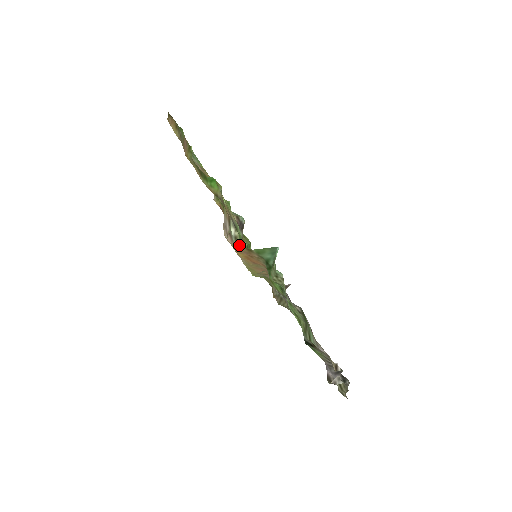
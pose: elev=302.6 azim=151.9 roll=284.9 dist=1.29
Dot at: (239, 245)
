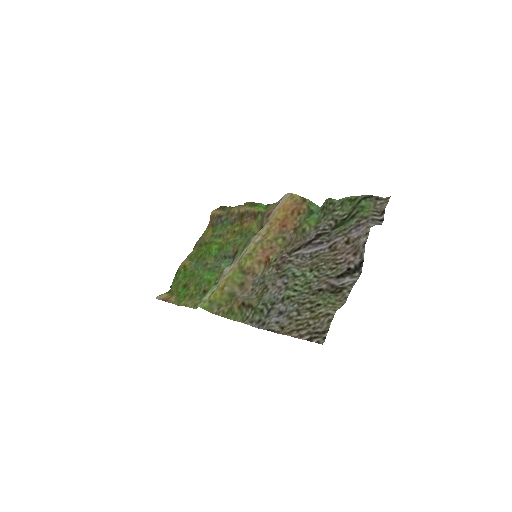
Dot at: occluded
